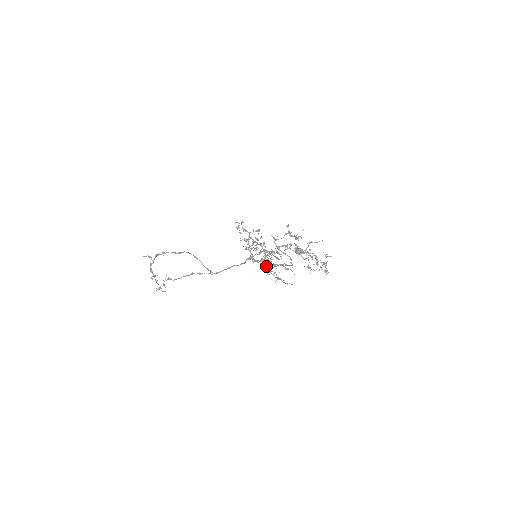
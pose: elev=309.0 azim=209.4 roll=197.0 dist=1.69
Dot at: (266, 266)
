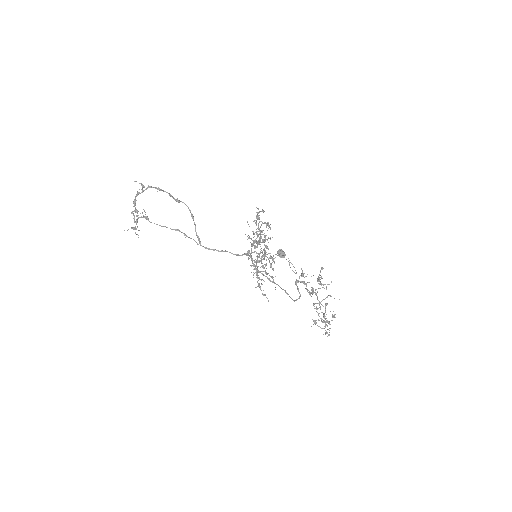
Dot at: (257, 269)
